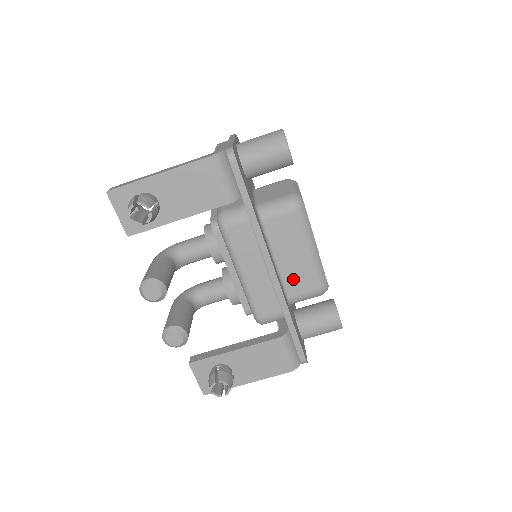
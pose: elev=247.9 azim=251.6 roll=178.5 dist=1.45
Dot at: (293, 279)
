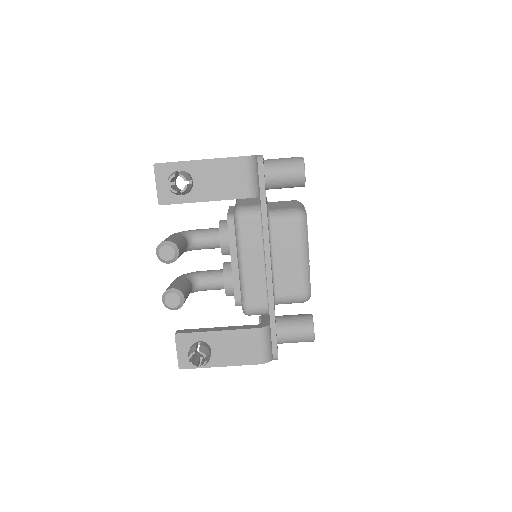
Dot at: (283, 280)
